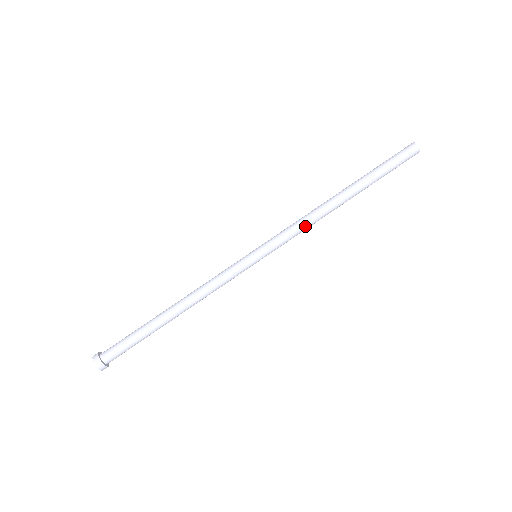
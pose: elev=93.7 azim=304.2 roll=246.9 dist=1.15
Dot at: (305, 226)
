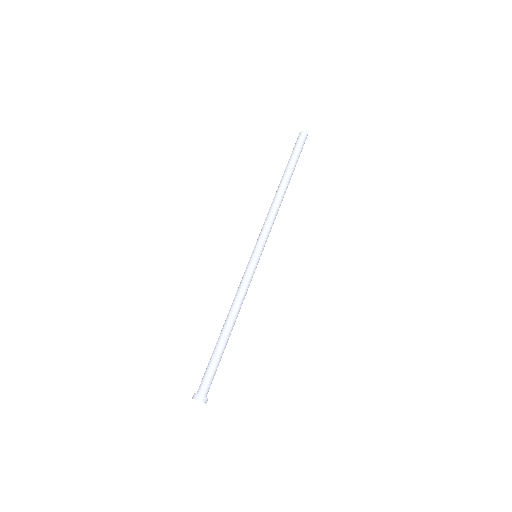
Dot at: (271, 216)
